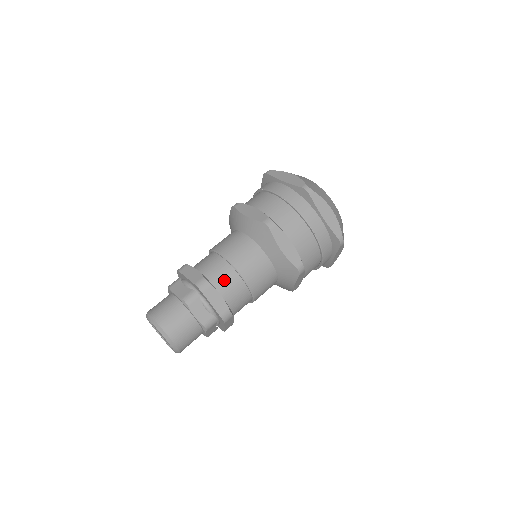
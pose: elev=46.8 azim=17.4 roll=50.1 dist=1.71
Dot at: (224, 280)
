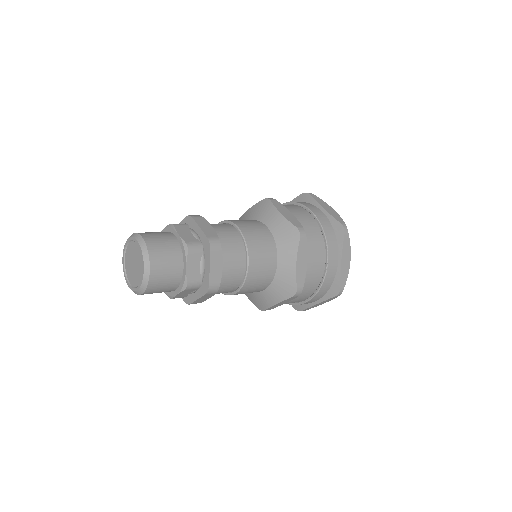
Dot at: (218, 225)
